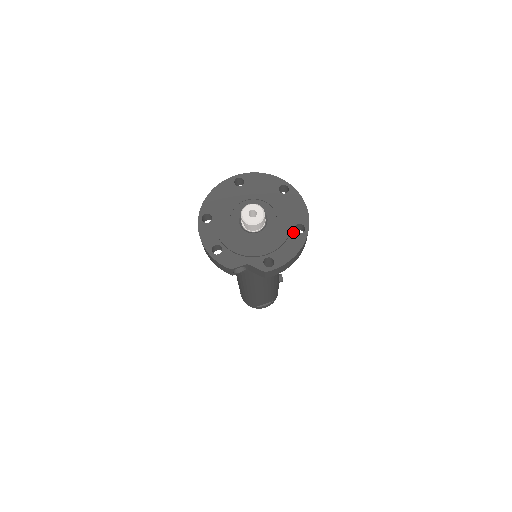
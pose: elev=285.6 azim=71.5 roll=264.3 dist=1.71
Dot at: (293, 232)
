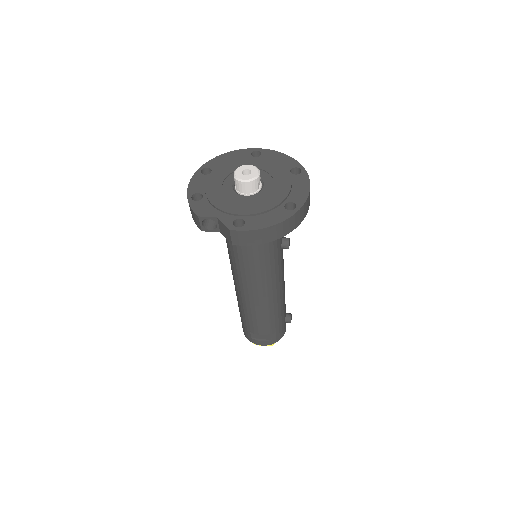
Dot at: (281, 207)
